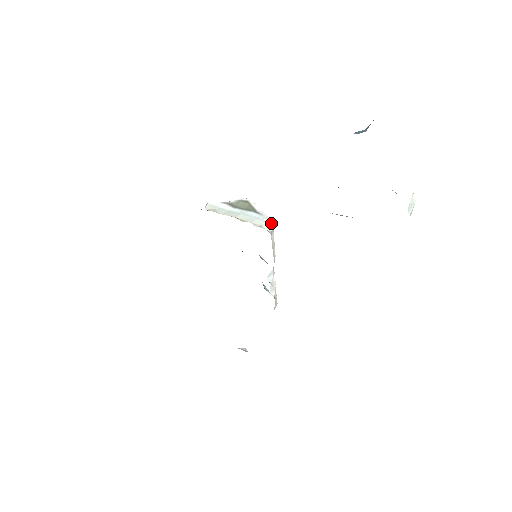
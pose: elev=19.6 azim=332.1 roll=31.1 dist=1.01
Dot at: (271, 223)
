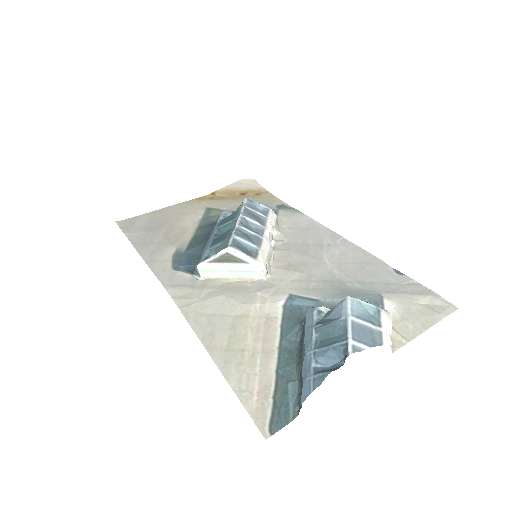
Dot at: (263, 268)
